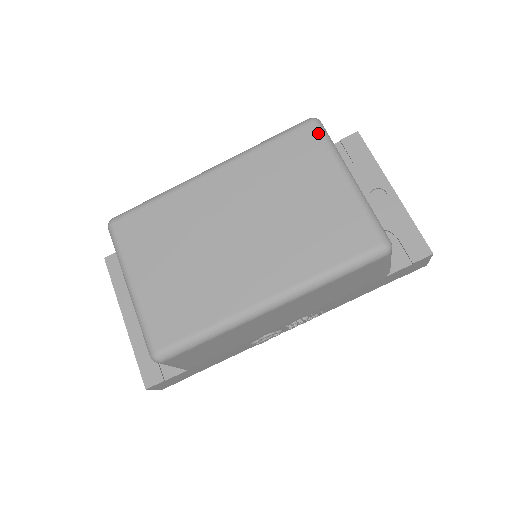
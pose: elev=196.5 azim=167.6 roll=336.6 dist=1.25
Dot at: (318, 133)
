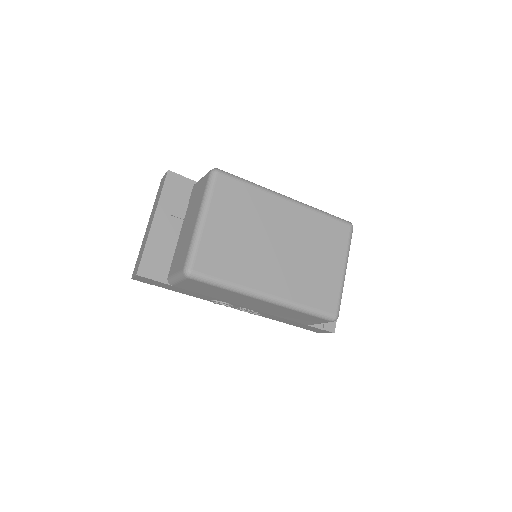
Dot at: (349, 235)
